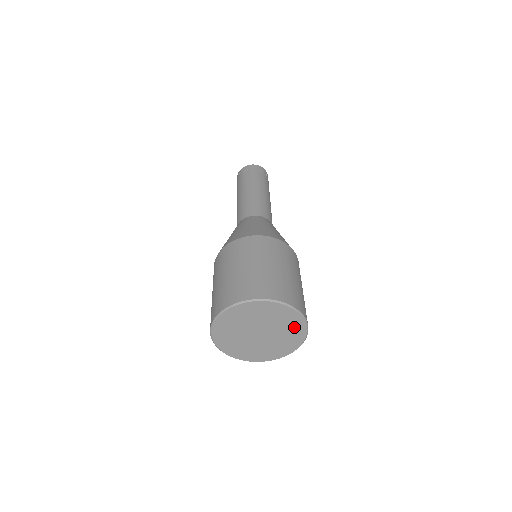
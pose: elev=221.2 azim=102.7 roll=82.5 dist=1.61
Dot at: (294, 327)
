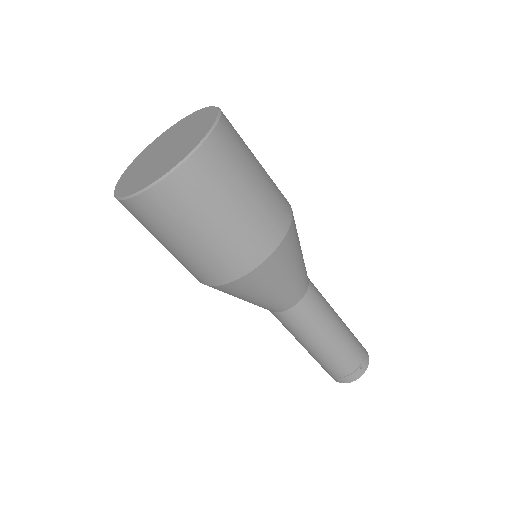
Dot at: (191, 120)
